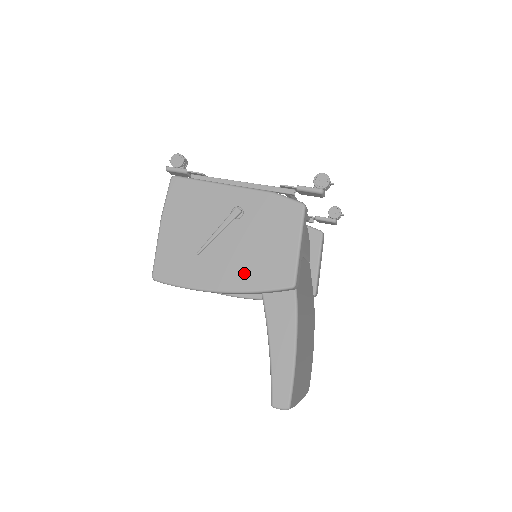
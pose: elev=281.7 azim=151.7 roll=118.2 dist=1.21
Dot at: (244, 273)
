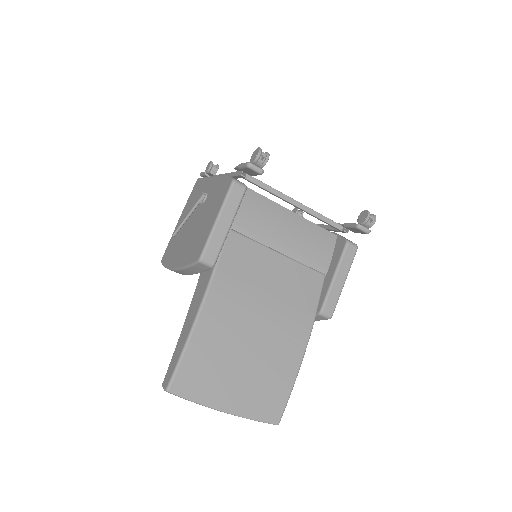
Dot at: (187, 251)
